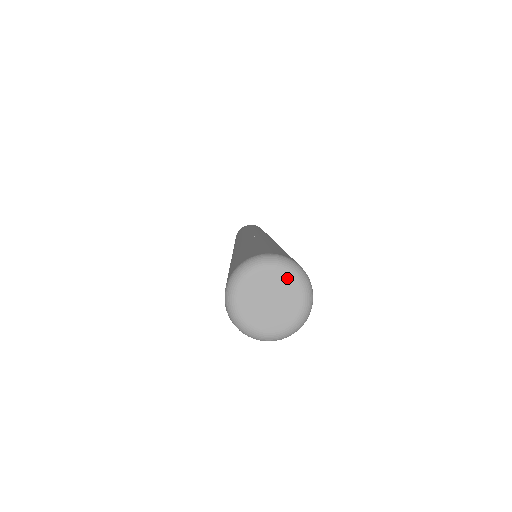
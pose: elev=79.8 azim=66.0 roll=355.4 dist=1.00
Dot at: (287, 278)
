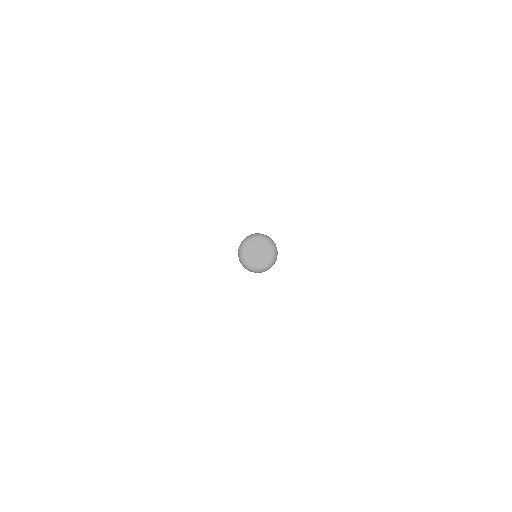
Dot at: (260, 241)
